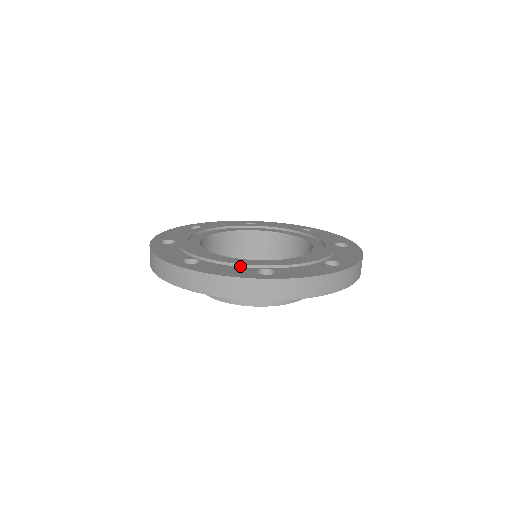
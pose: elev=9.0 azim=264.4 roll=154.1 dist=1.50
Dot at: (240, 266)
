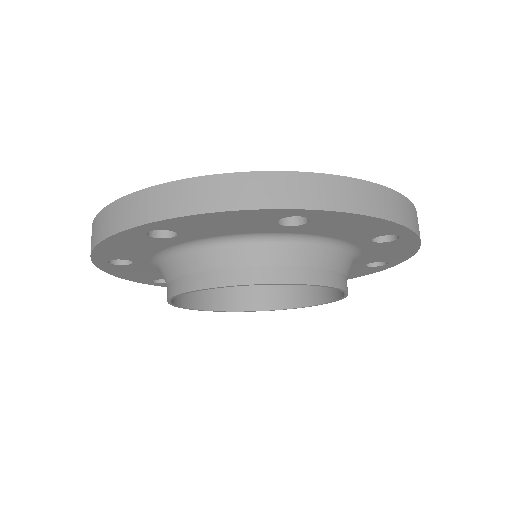
Dot at: occluded
